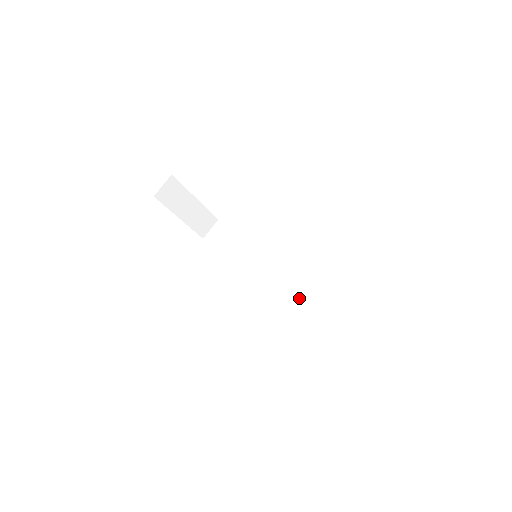
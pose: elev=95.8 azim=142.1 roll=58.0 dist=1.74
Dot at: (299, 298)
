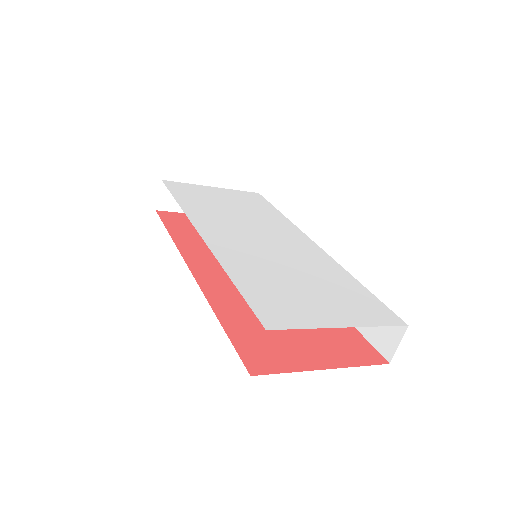
Dot at: occluded
